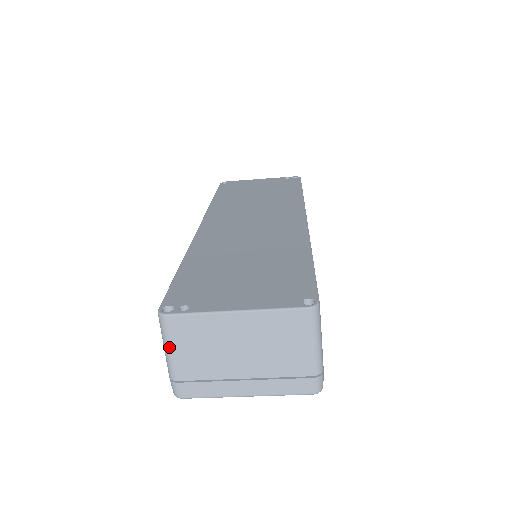
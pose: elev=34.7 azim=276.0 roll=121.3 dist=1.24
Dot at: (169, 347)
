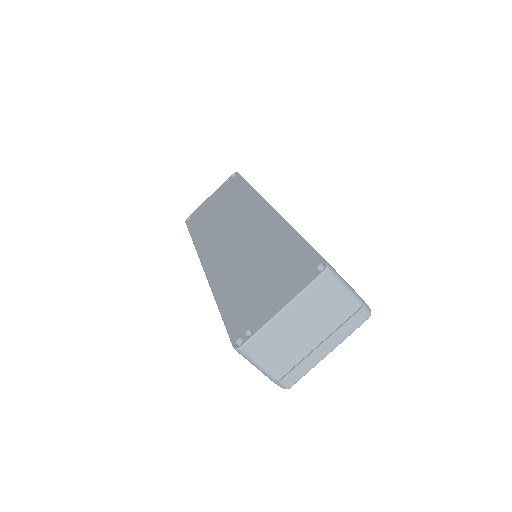
Dot at: (258, 364)
